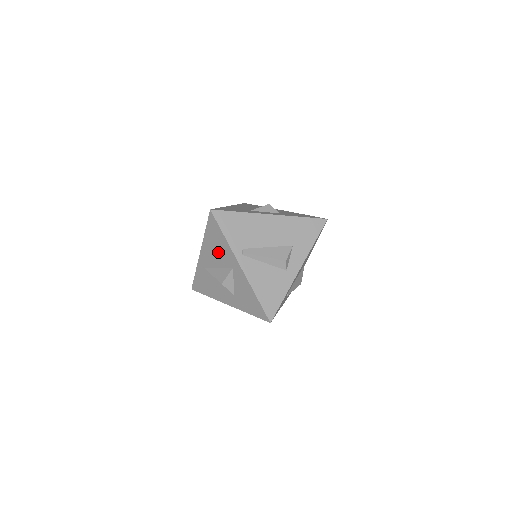
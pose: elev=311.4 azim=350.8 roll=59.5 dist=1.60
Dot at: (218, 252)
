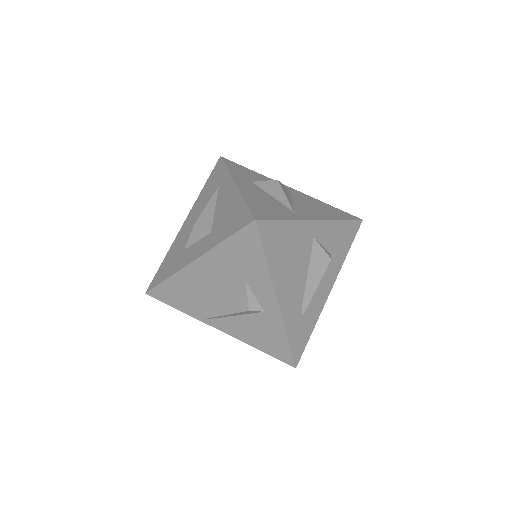
Dot at: occluded
